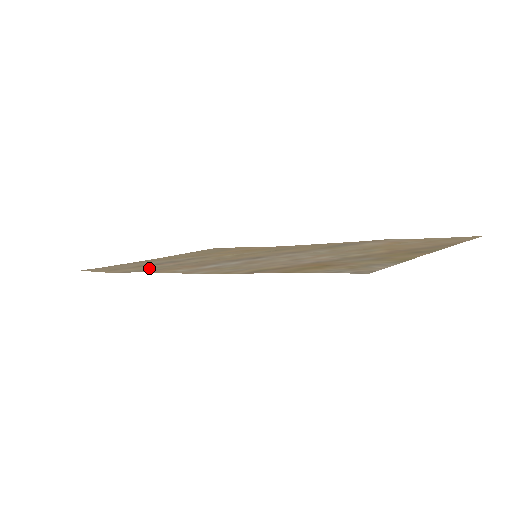
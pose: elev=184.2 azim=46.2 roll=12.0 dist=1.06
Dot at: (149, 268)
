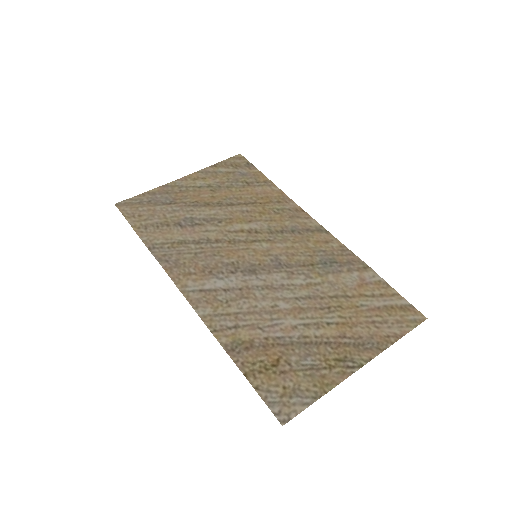
Dot at: (171, 242)
